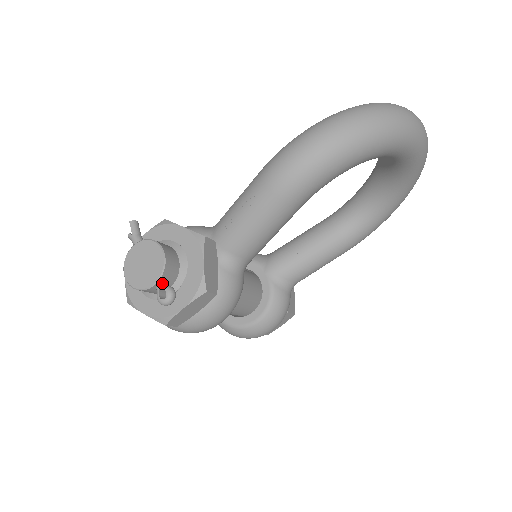
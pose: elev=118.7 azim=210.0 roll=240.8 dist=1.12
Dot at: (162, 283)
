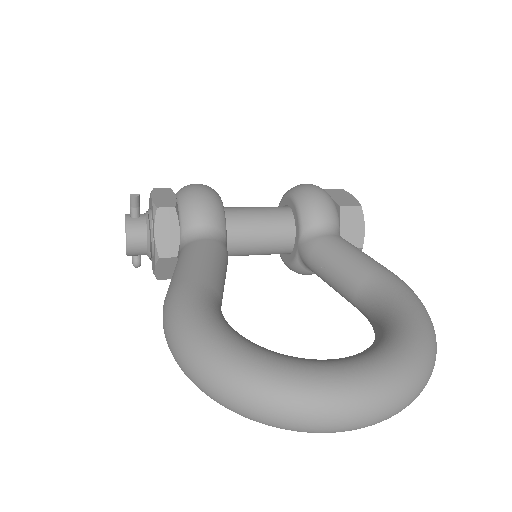
Dot at: occluded
